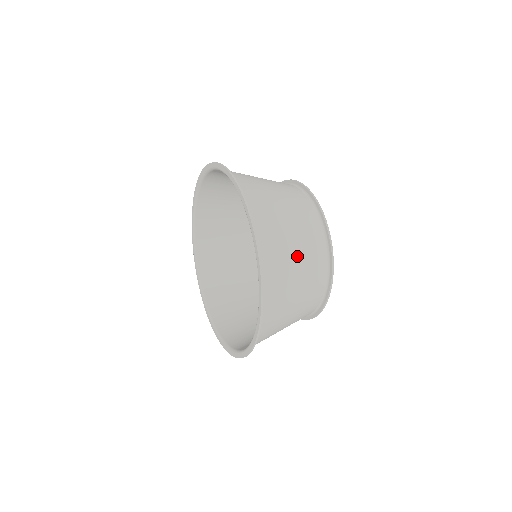
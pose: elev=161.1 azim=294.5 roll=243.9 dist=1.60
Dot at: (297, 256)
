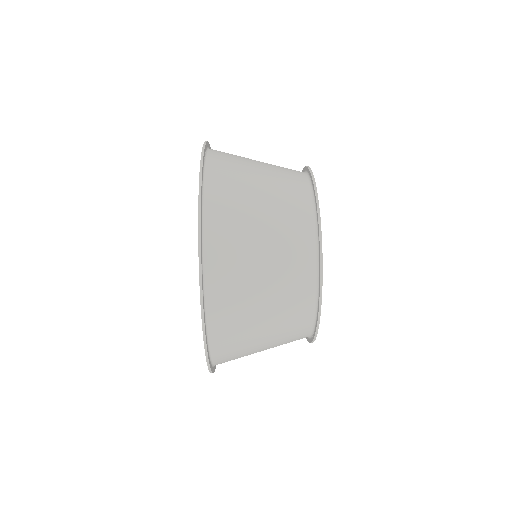
Dot at: occluded
